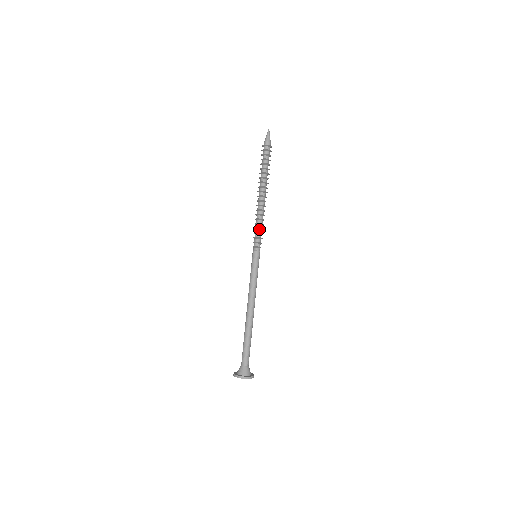
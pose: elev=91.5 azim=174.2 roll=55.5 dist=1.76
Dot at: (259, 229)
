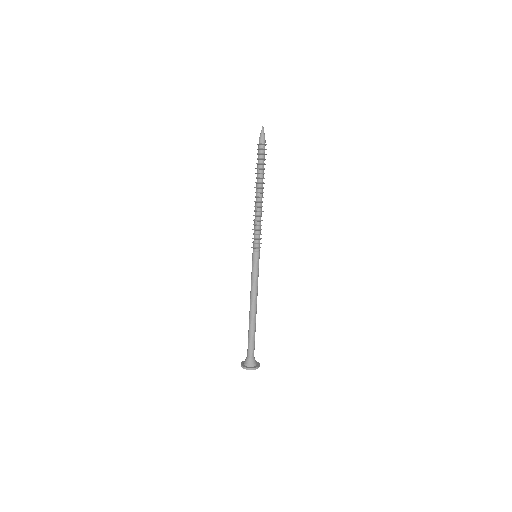
Dot at: (259, 230)
